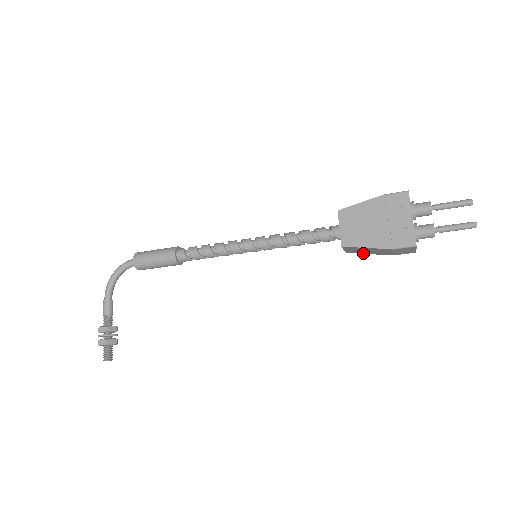
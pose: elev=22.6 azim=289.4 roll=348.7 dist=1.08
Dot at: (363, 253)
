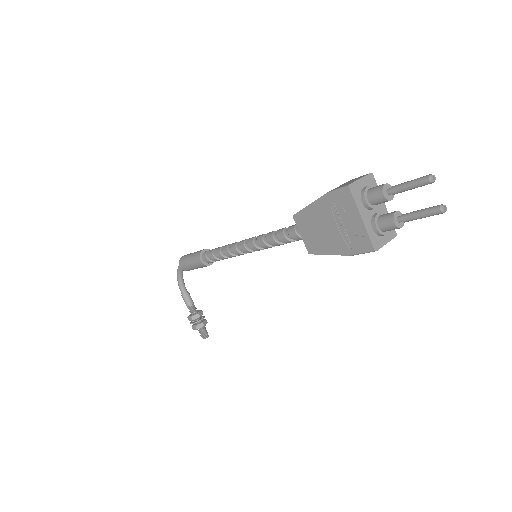
Dot at: occluded
